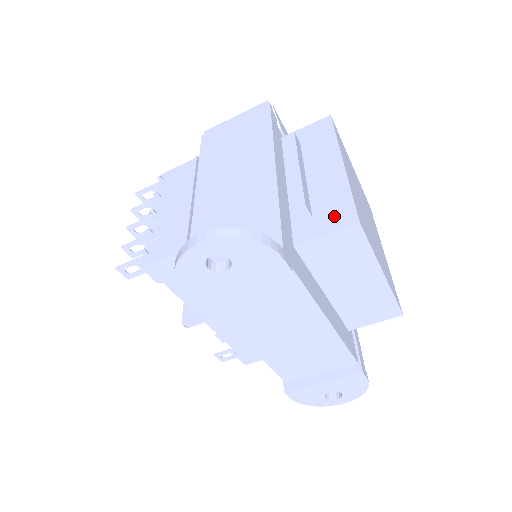
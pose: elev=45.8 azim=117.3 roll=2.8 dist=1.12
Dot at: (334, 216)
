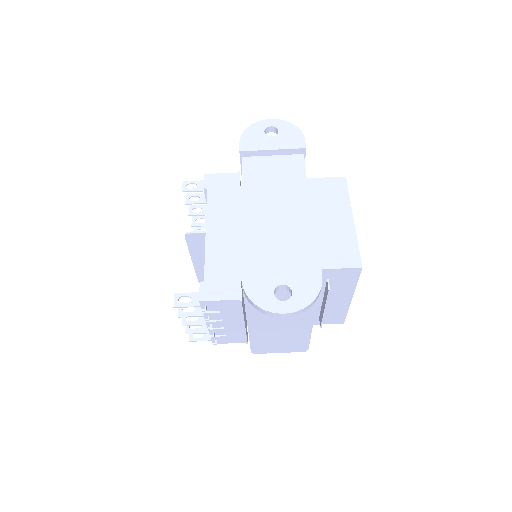
Dot at: occluded
